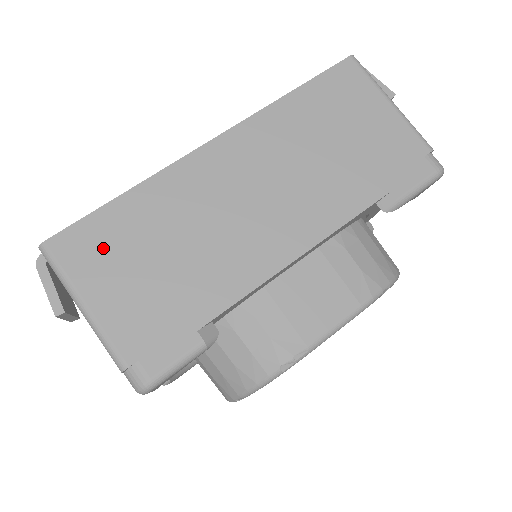
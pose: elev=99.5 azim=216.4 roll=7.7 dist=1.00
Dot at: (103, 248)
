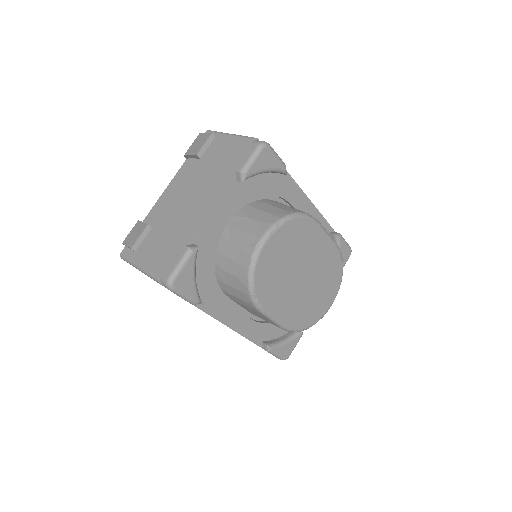
Dot at: occluded
